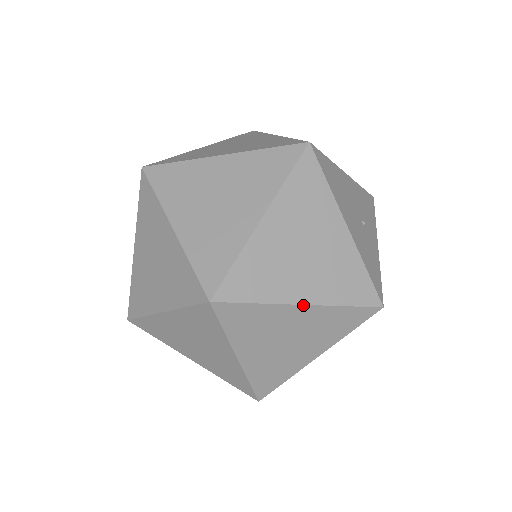
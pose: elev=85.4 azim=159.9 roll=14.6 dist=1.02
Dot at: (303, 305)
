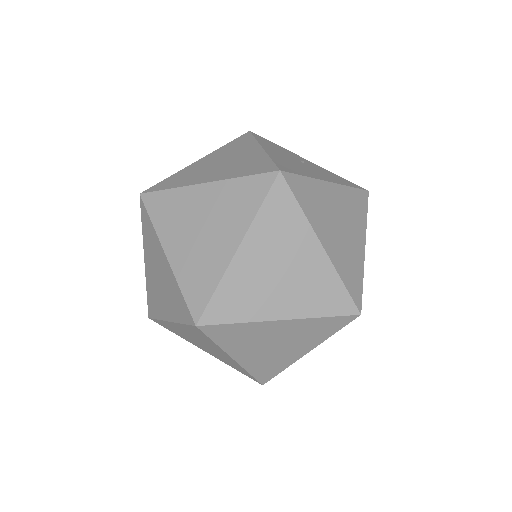
Dot at: occluded
